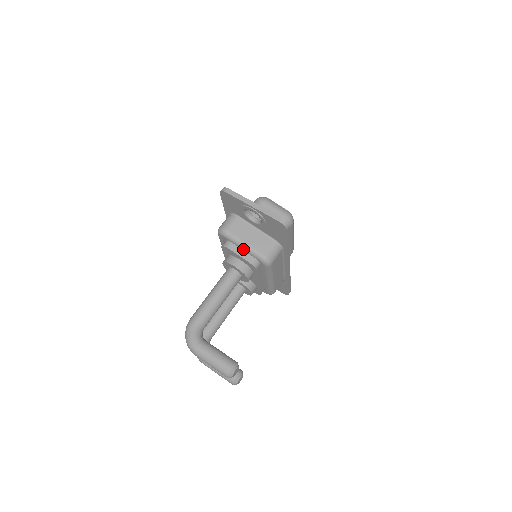
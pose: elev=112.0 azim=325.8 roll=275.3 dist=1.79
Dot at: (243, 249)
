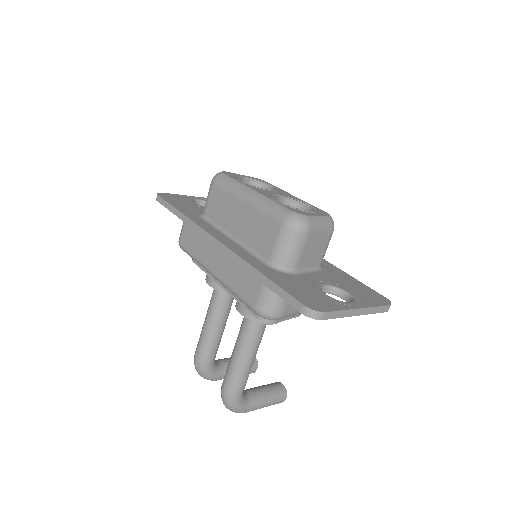
Dot at: occluded
